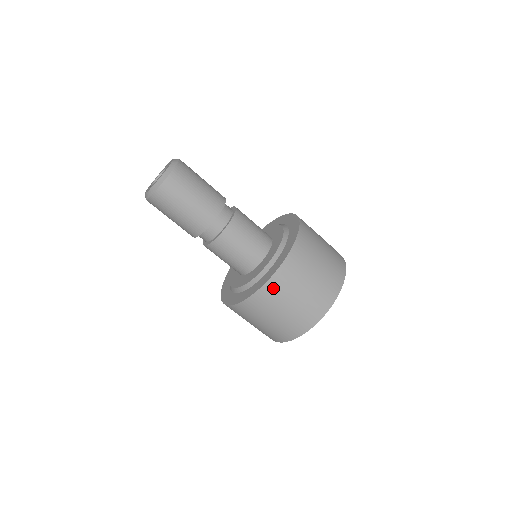
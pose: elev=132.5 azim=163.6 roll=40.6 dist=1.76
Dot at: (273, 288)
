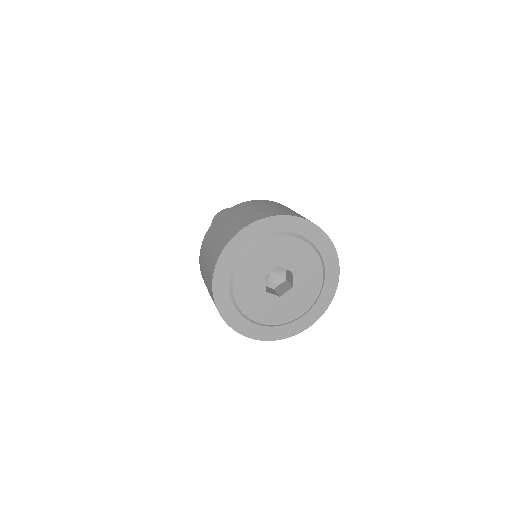
Dot at: (208, 235)
